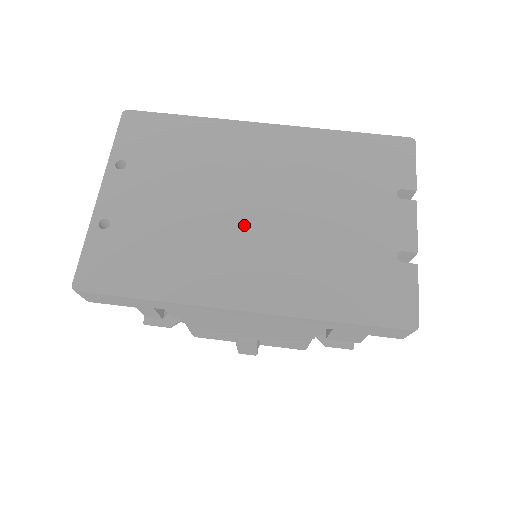
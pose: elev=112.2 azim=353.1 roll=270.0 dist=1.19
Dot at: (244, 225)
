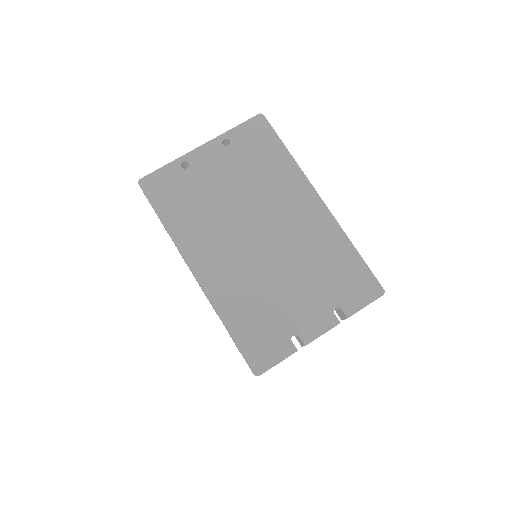
Dot at: (244, 238)
